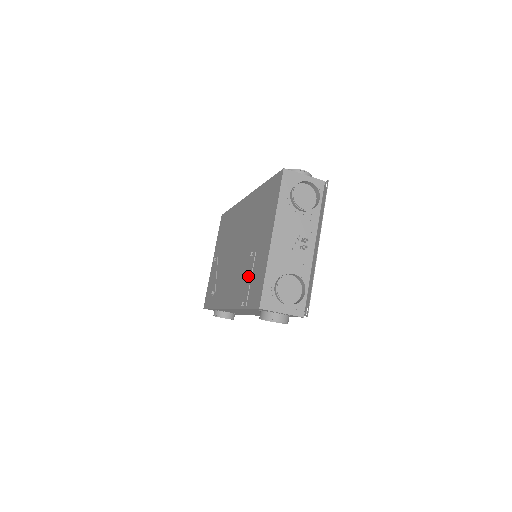
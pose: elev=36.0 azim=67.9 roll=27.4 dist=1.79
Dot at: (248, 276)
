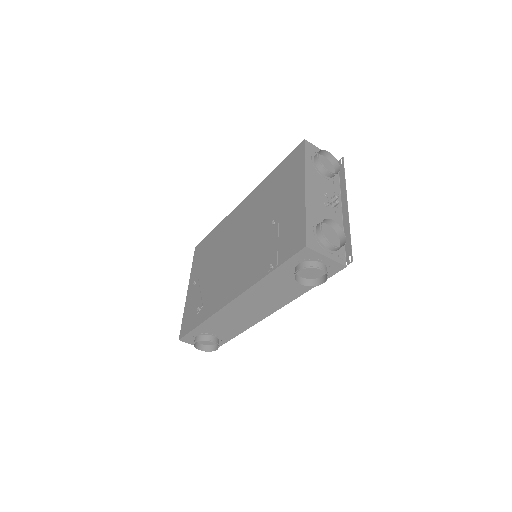
Dot at: (272, 241)
